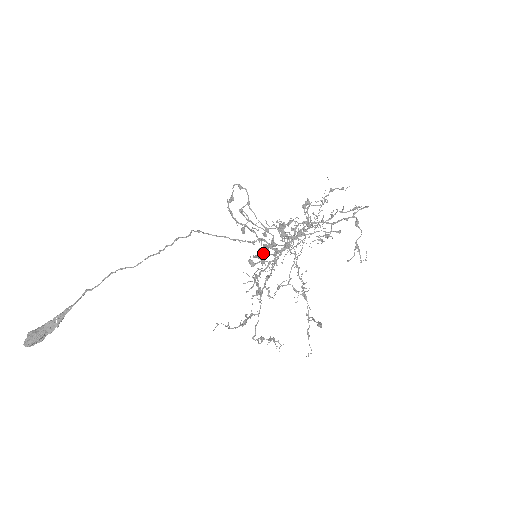
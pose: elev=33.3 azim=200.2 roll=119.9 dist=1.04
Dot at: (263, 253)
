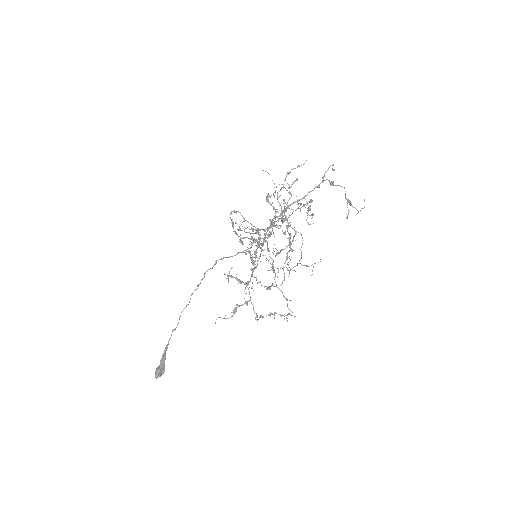
Dot at: (254, 252)
